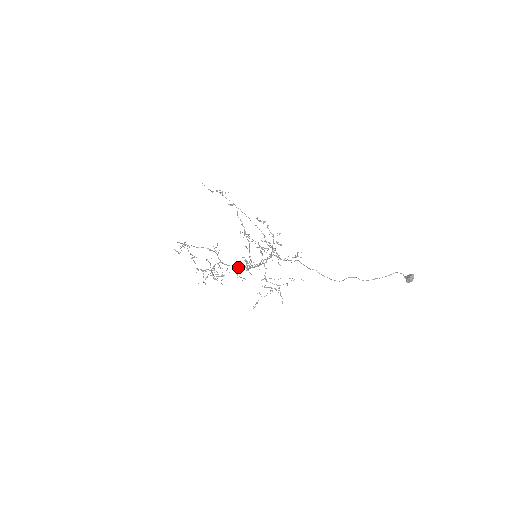
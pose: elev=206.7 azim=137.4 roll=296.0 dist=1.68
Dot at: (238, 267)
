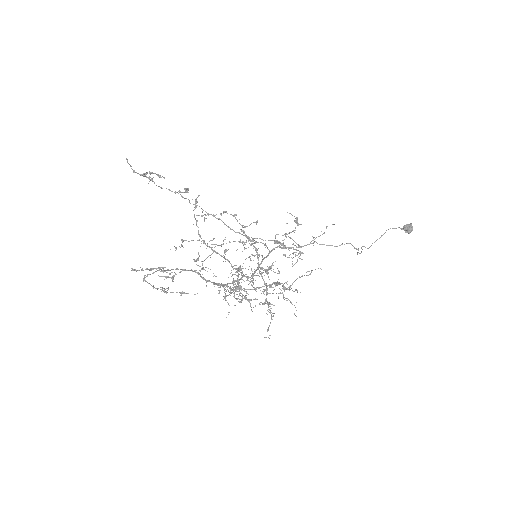
Dot at: (233, 283)
